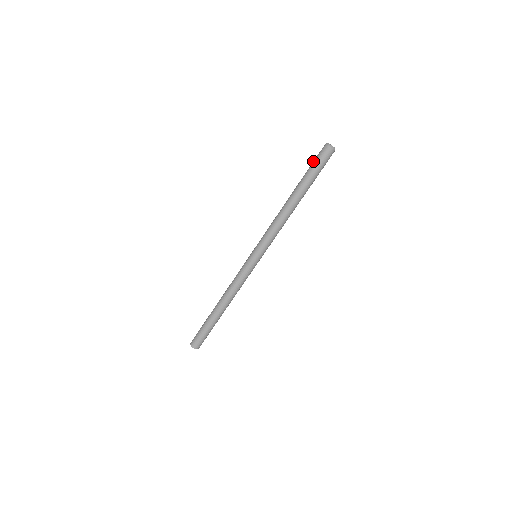
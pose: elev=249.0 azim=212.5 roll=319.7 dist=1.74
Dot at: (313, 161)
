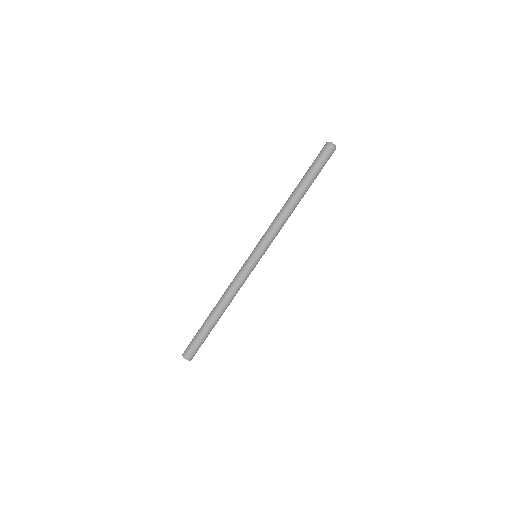
Dot at: (316, 159)
